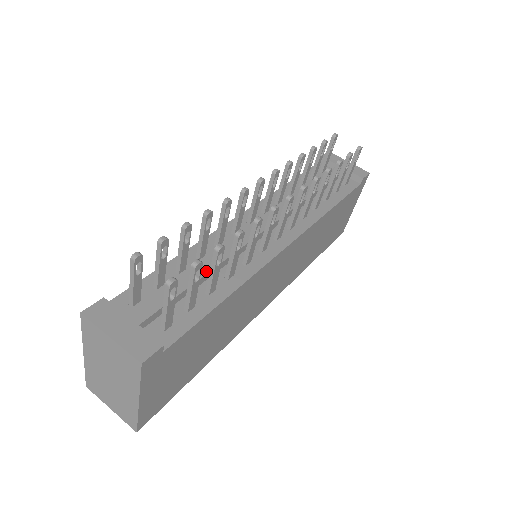
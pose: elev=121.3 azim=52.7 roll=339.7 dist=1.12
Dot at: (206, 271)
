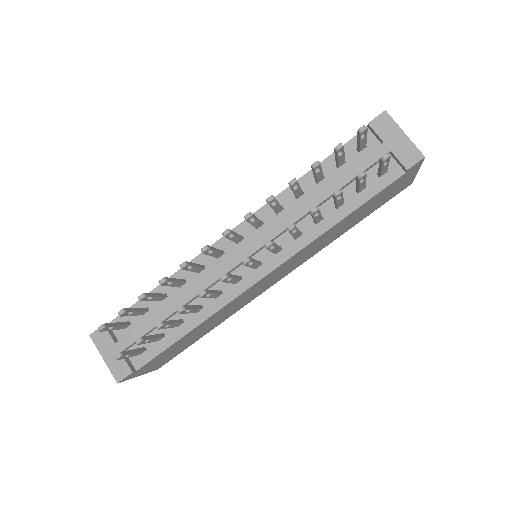
Dot at: (176, 308)
